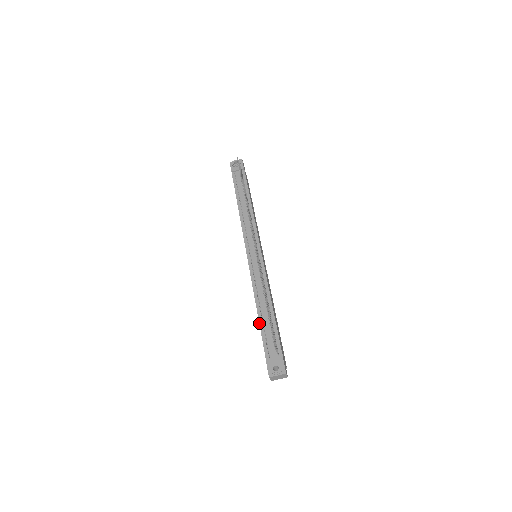
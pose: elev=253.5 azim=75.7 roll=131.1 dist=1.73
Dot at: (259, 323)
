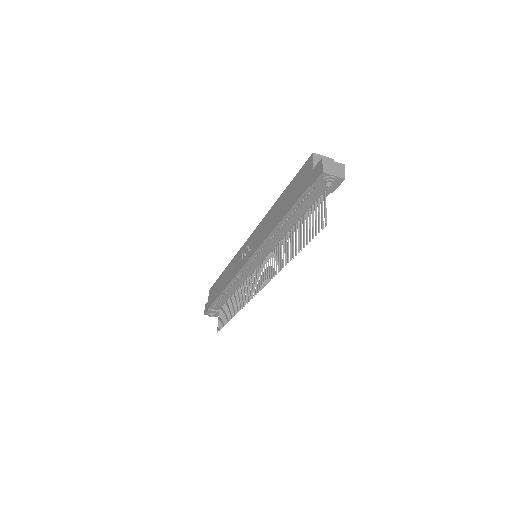
Dot at: (218, 296)
